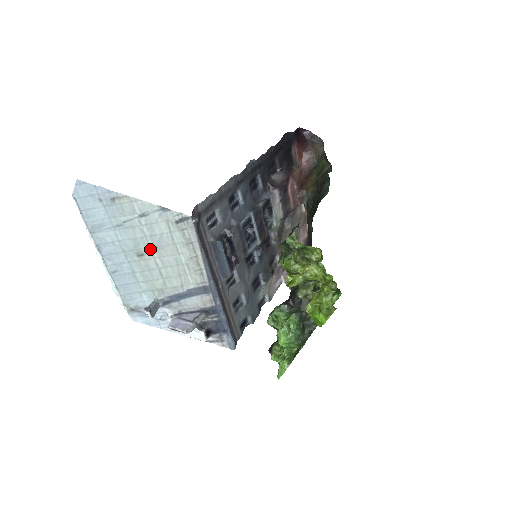
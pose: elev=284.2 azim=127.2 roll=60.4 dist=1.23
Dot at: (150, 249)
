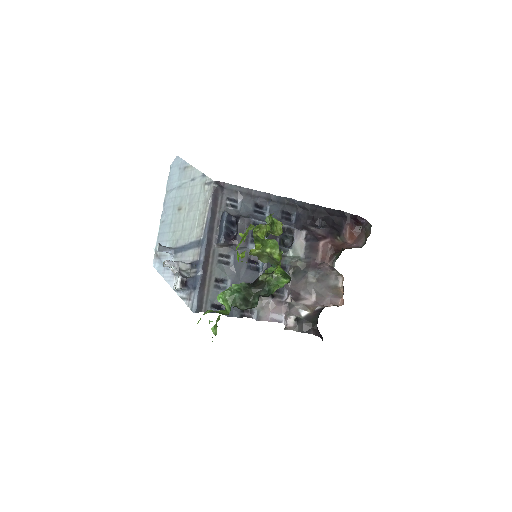
Dot at: (186, 205)
